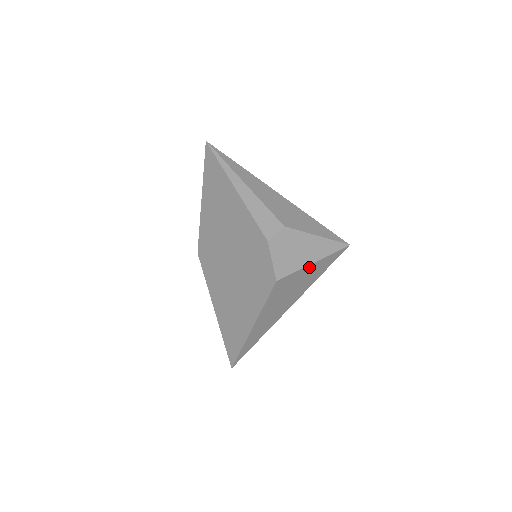
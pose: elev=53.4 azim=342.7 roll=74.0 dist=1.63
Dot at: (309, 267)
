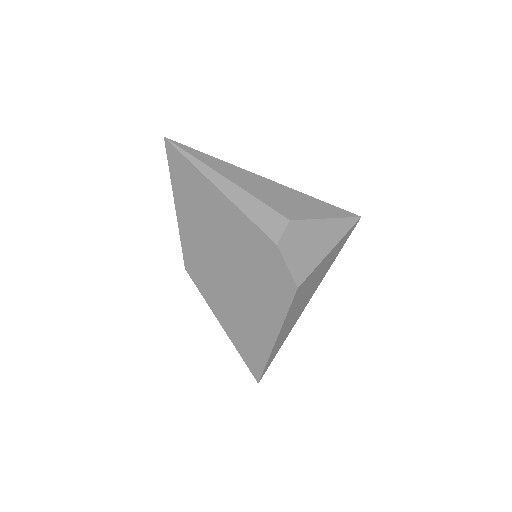
Dot at: (326, 257)
